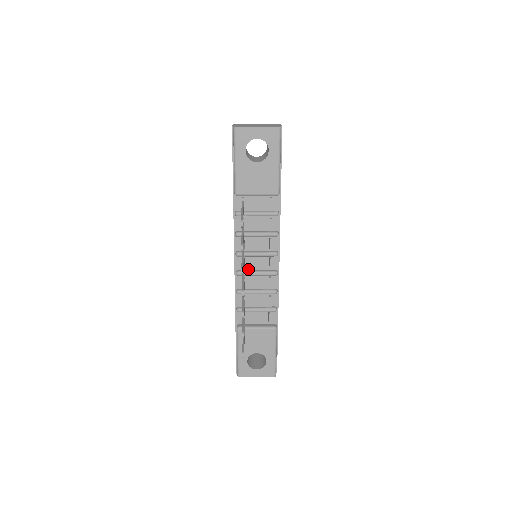
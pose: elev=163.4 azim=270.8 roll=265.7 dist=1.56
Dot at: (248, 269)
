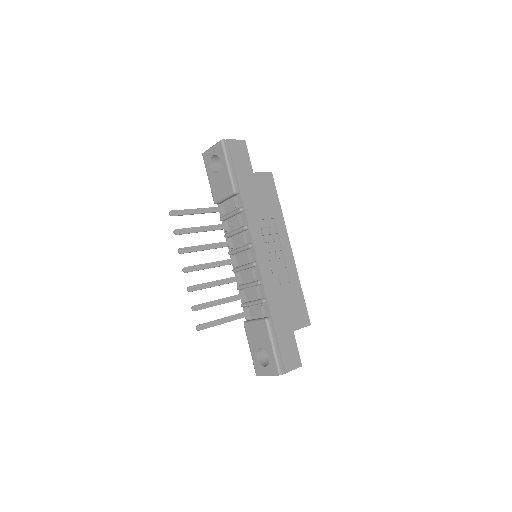
Dot at: (240, 265)
